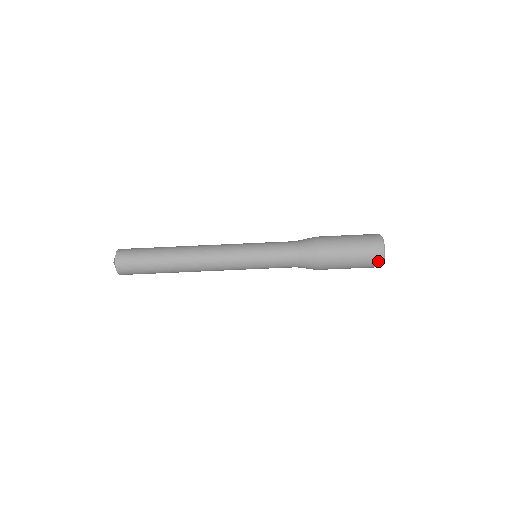
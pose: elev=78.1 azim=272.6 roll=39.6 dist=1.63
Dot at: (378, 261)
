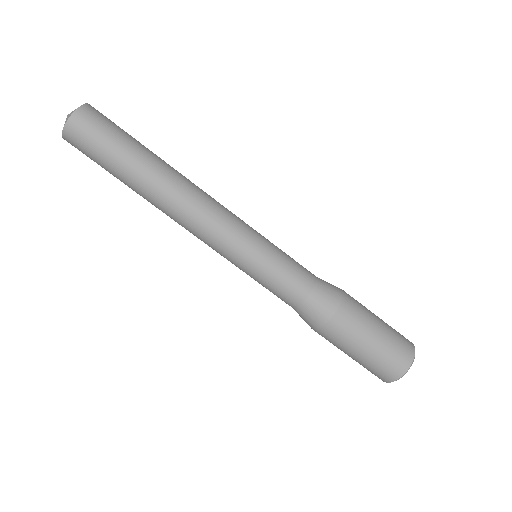
Dot at: (388, 377)
